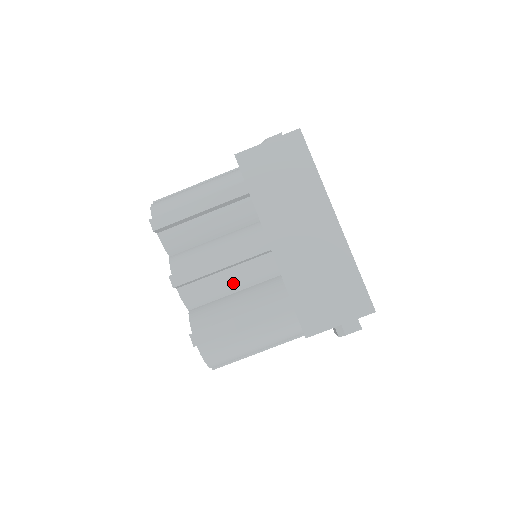
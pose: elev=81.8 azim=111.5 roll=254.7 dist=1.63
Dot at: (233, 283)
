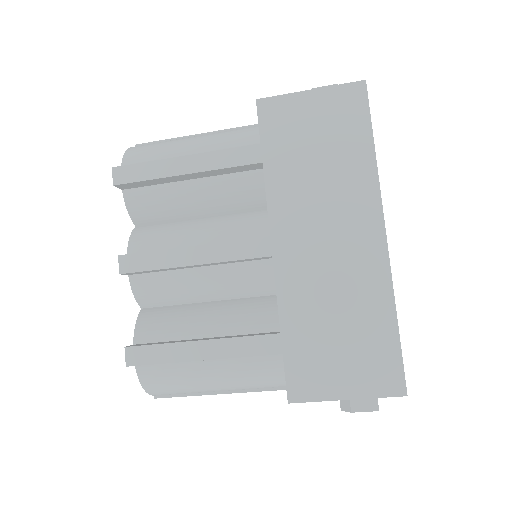
Dot at: (209, 288)
